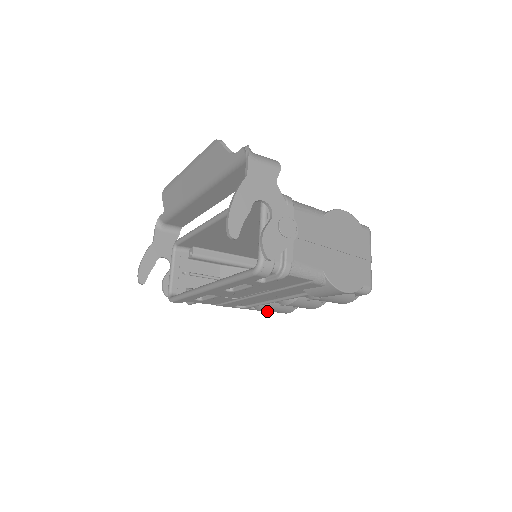
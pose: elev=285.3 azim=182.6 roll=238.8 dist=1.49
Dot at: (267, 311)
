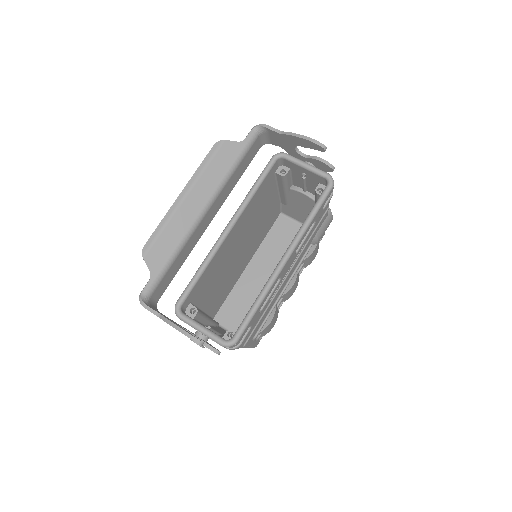
Dot at: (257, 344)
